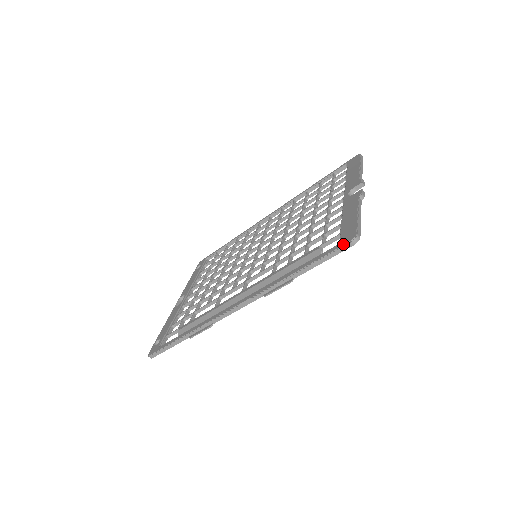
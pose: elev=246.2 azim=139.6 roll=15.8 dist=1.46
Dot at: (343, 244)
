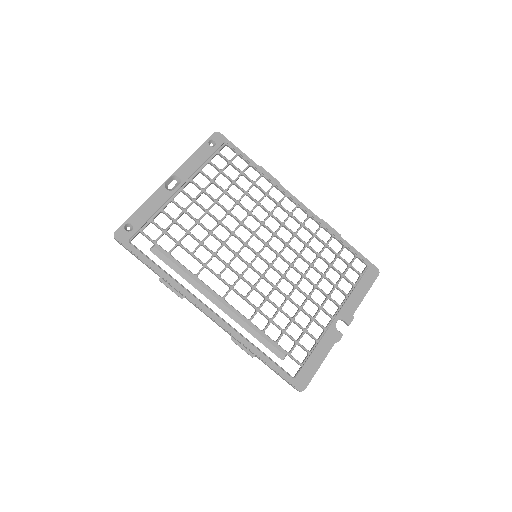
Dot at: (295, 386)
